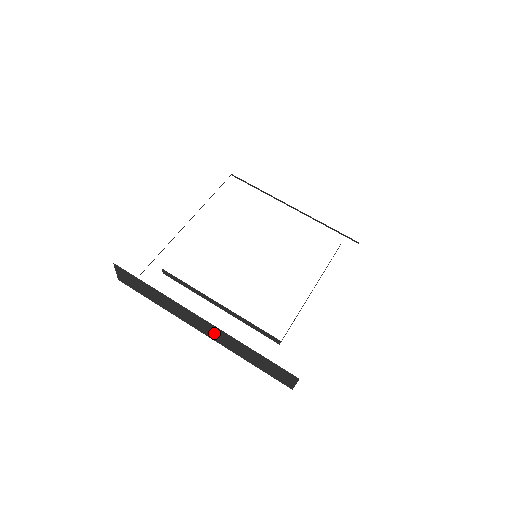
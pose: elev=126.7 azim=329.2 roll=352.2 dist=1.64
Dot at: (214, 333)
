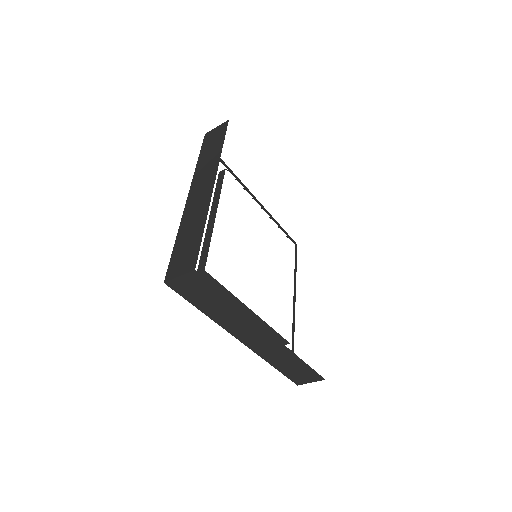
Dot at: (264, 344)
